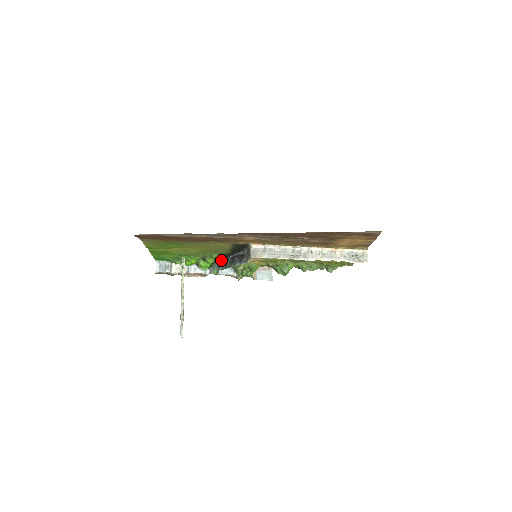
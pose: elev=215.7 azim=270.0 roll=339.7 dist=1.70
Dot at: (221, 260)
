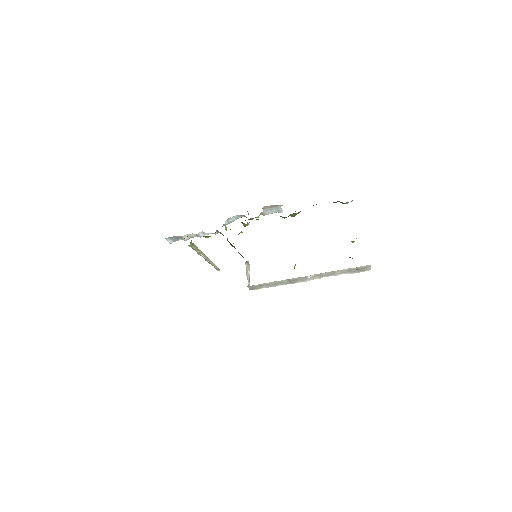
Dot at: occluded
